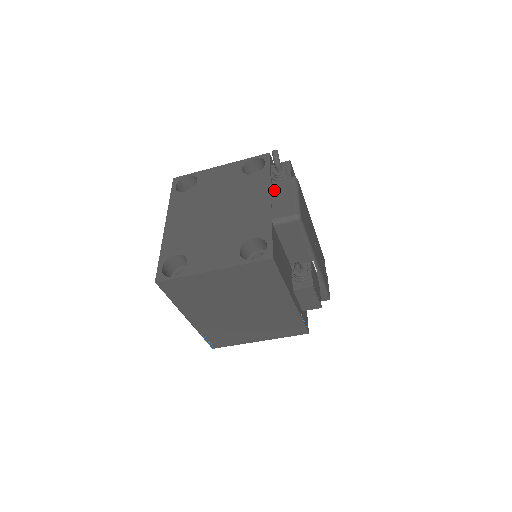
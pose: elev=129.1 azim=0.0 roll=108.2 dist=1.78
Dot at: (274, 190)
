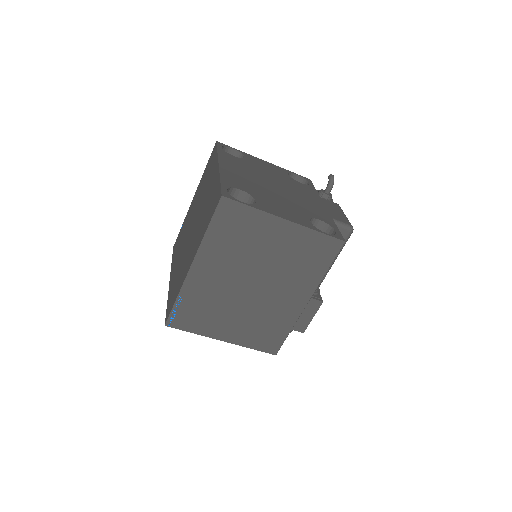
Dot at: (325, 202)
